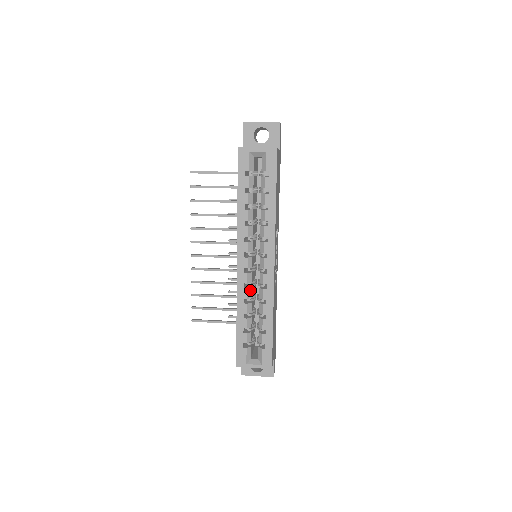
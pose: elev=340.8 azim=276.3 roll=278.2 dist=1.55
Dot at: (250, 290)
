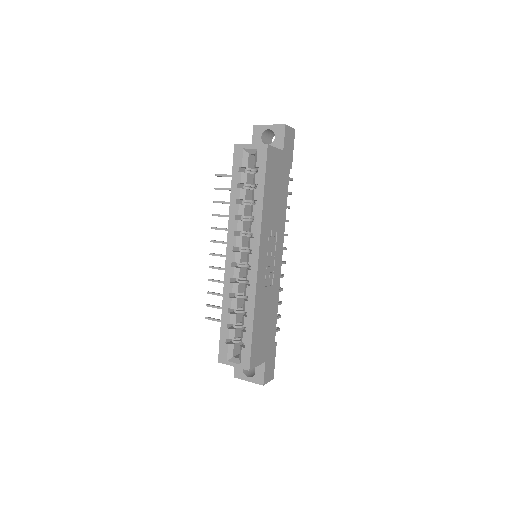
Dot at: (236, 285)
